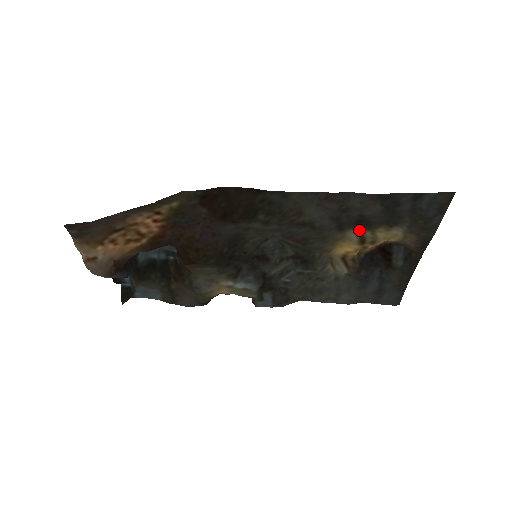
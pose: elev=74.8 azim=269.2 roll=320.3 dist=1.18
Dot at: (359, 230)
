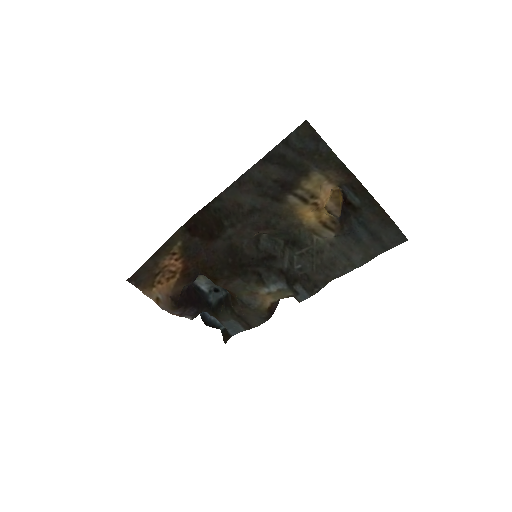
Dot at: (291, 193)
